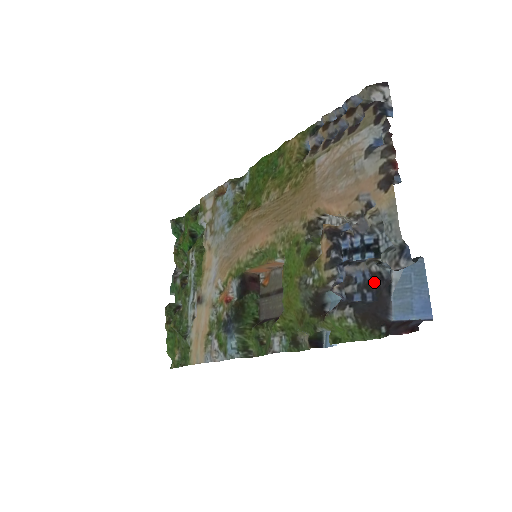
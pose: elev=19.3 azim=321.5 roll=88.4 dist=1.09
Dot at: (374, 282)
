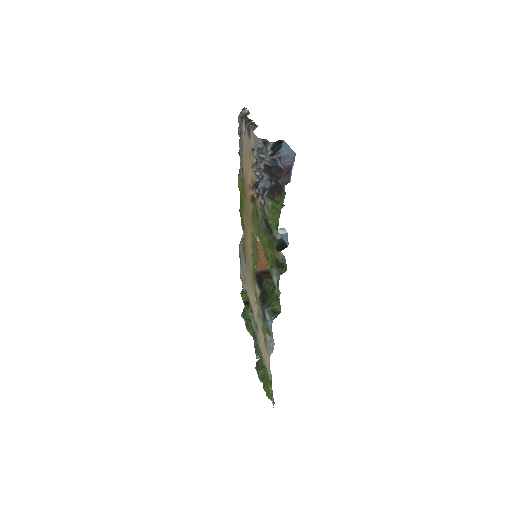
Dot at: (269, 174)
